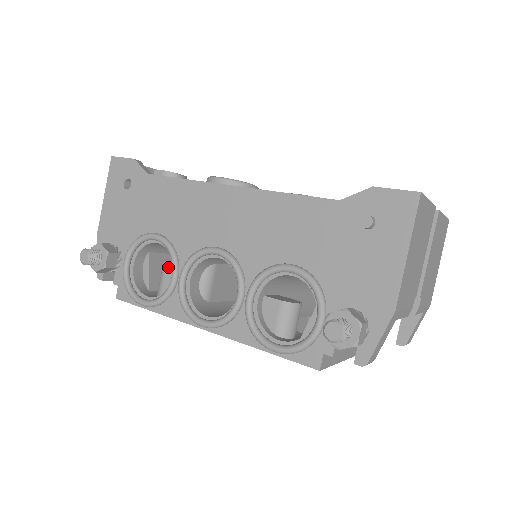
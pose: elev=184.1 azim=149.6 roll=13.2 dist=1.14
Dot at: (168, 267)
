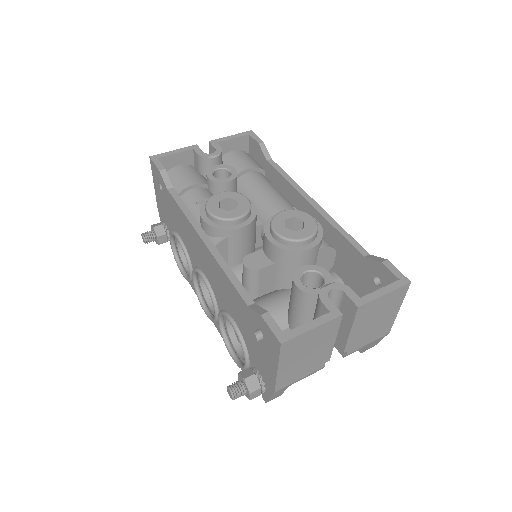
Dot at: occluded
